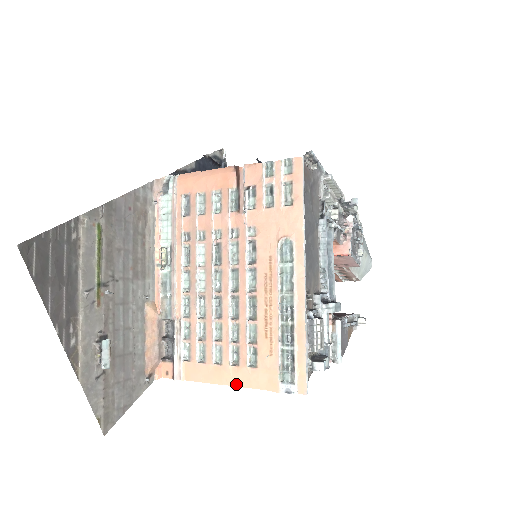
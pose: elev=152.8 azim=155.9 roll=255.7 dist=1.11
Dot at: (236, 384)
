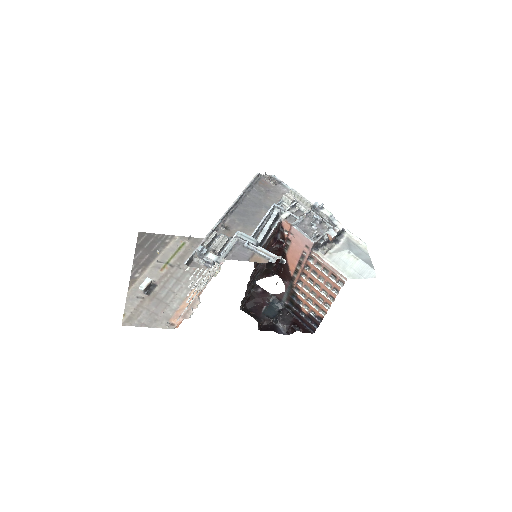
Dot at: occluded
